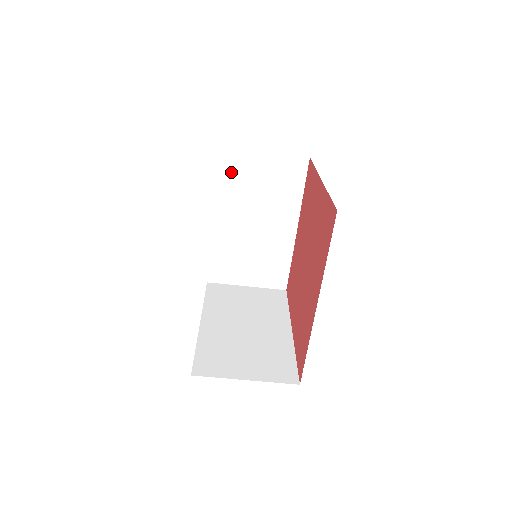
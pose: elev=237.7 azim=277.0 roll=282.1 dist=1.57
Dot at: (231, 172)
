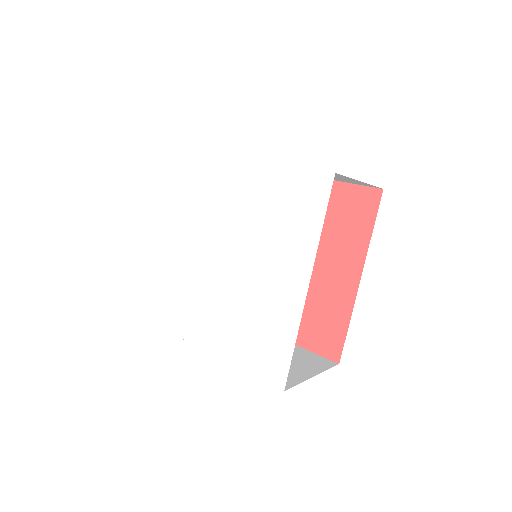
Dot at: occluded
